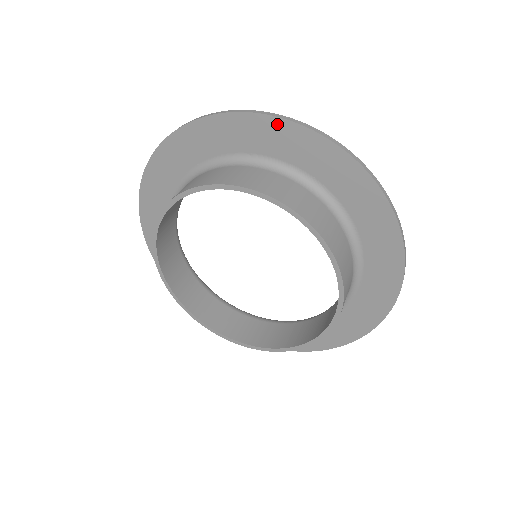
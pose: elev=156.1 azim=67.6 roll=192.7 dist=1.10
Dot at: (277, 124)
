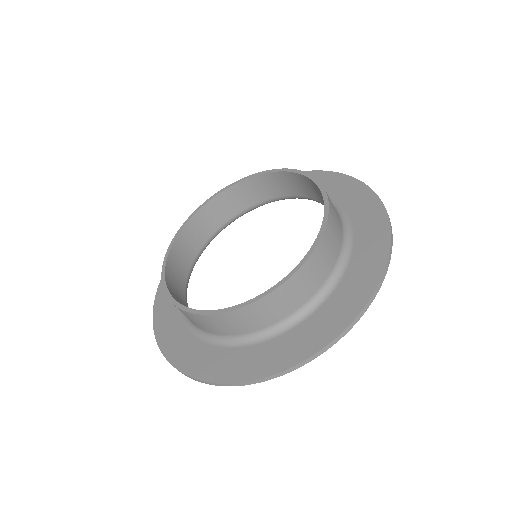
Dot at: (311, 174)
